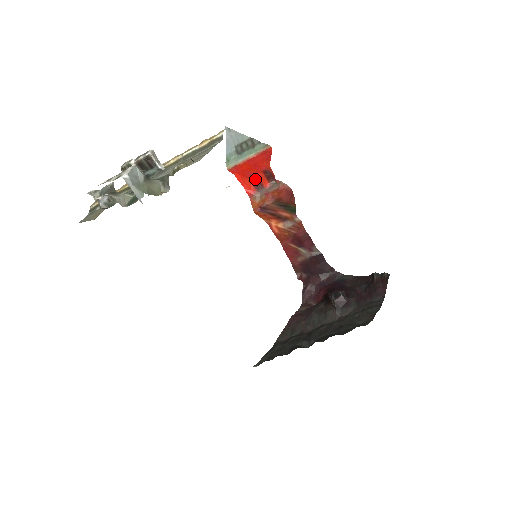
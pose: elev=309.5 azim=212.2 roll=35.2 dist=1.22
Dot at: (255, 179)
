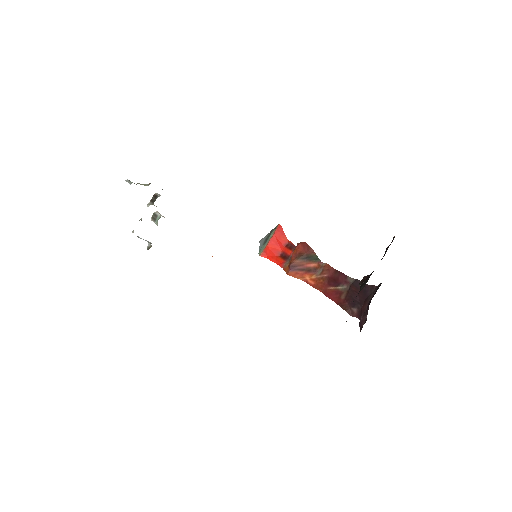
Dot at: (283, 255)
